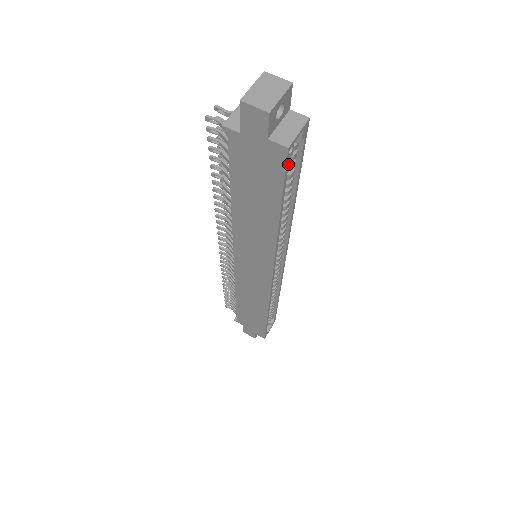
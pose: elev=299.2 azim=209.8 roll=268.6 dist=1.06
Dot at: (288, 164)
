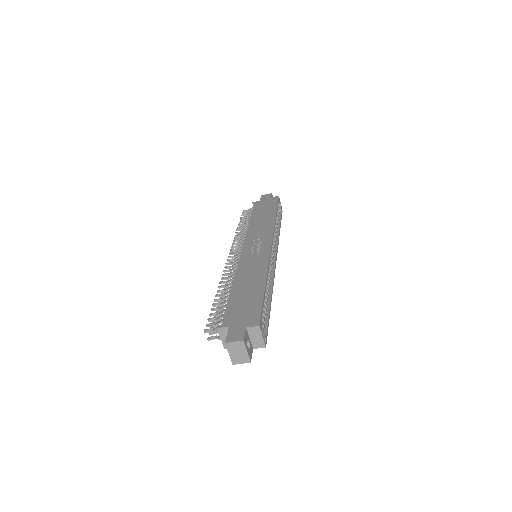
Dot at: (266, 334)
